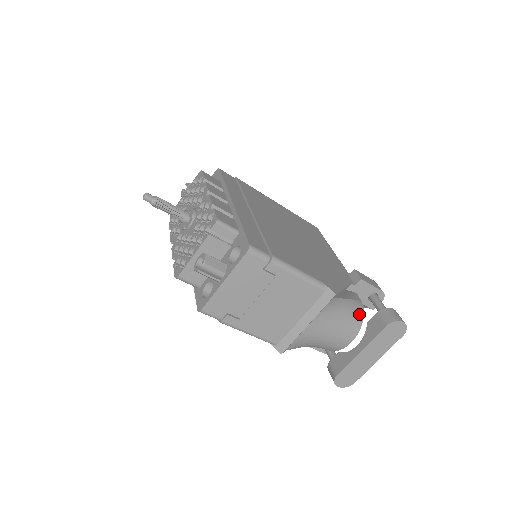
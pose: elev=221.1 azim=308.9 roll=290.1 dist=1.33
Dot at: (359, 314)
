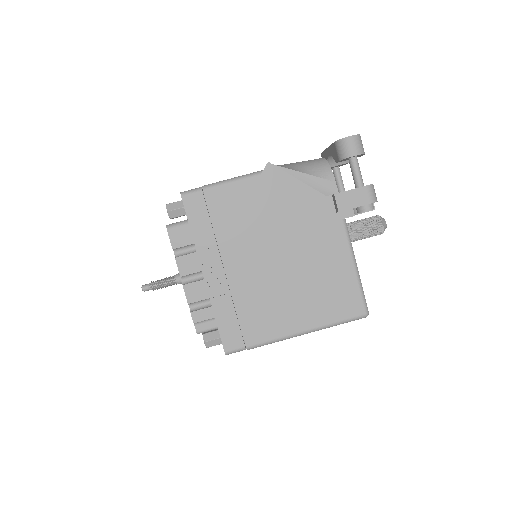
Dot at: occluded
